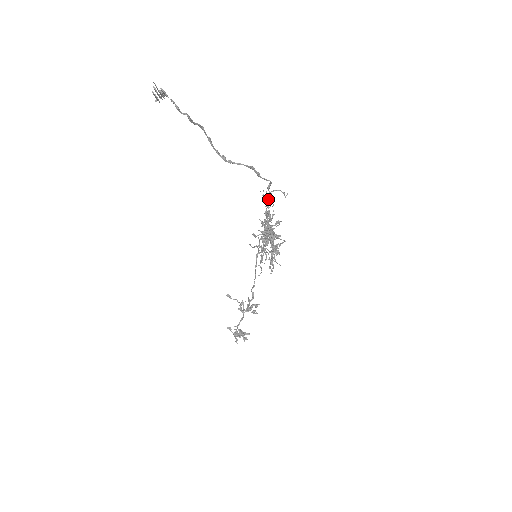
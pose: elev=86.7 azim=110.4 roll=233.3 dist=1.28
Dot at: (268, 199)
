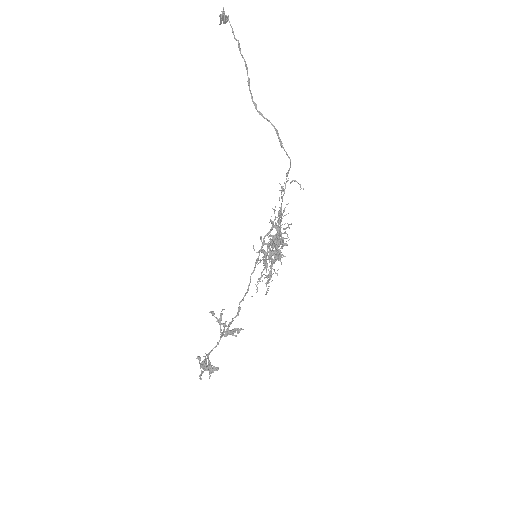
Dot at: (284, 190)
